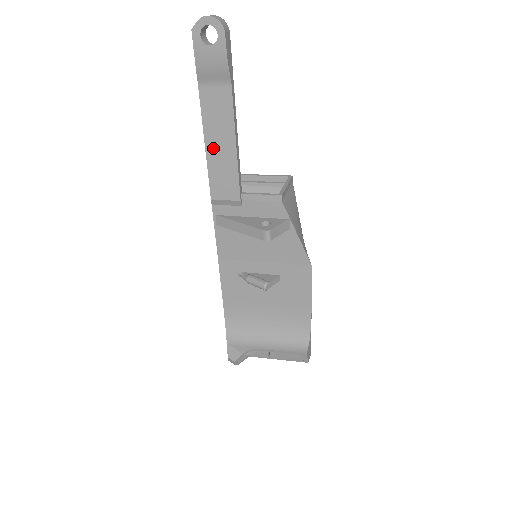
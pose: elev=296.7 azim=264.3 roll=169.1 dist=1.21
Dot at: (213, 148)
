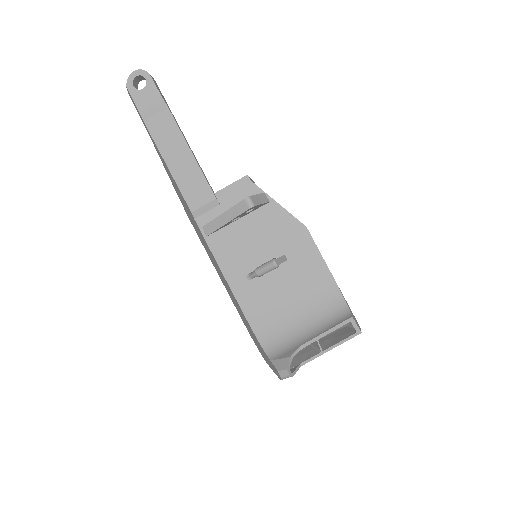
Dot at: (175, 166)
